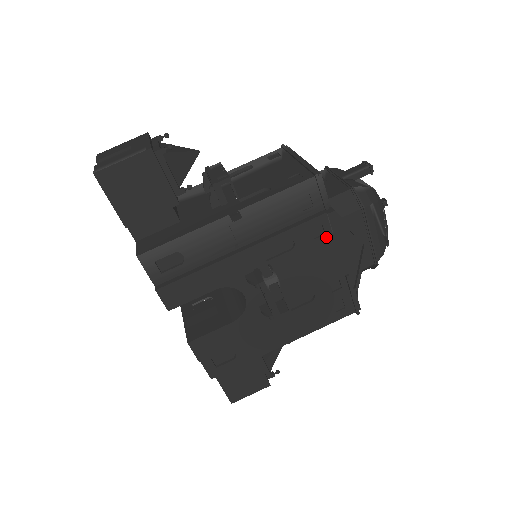
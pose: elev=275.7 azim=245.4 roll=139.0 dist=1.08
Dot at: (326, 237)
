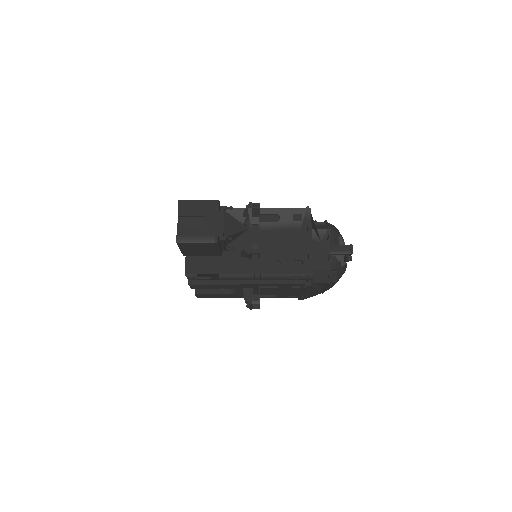
Dot at: (299, 288)
